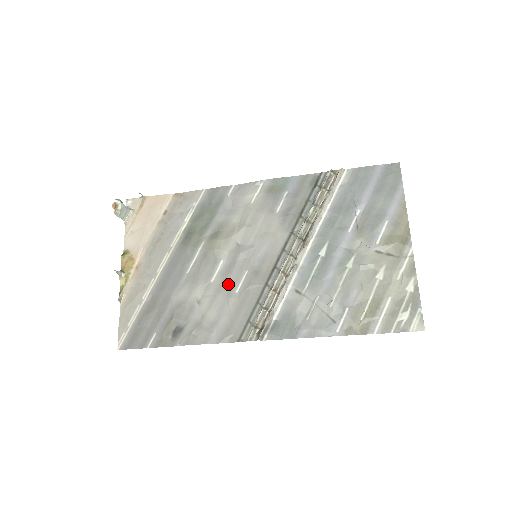
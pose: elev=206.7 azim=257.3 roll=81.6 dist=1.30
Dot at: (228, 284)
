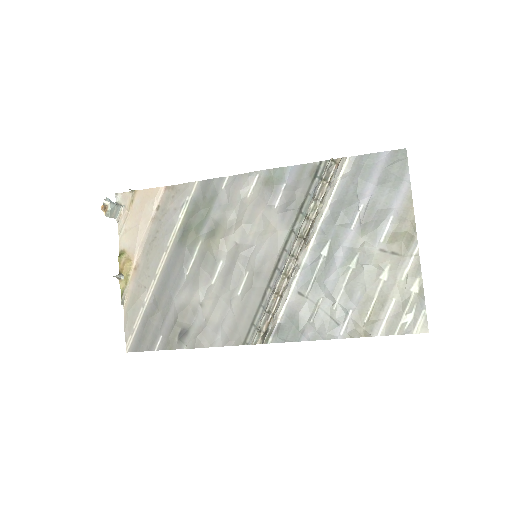
Dot at: (229, 286)
